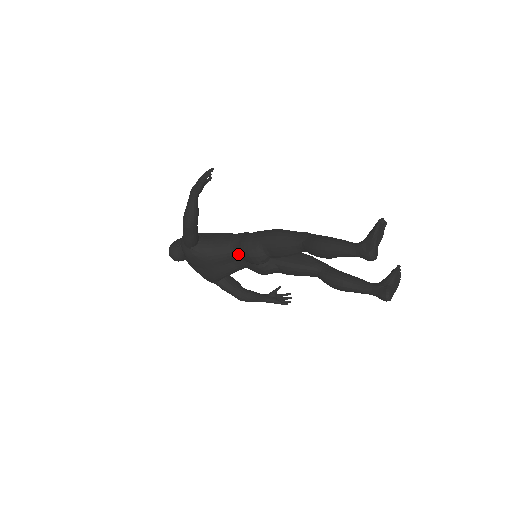
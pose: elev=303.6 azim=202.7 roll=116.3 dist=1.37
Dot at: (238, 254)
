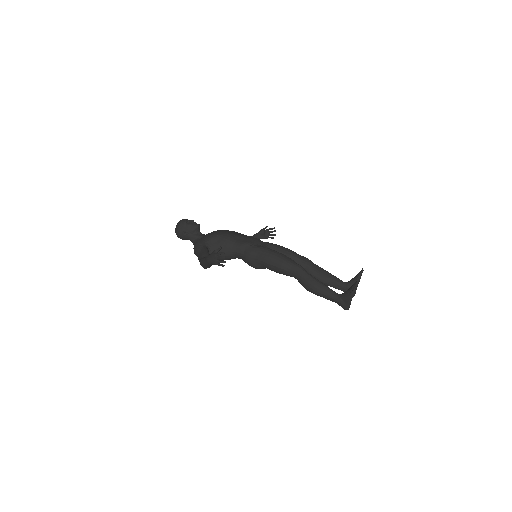
Dot at: (243, 260)
